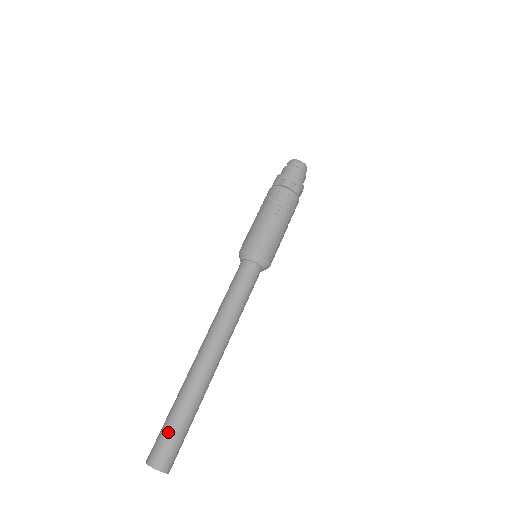
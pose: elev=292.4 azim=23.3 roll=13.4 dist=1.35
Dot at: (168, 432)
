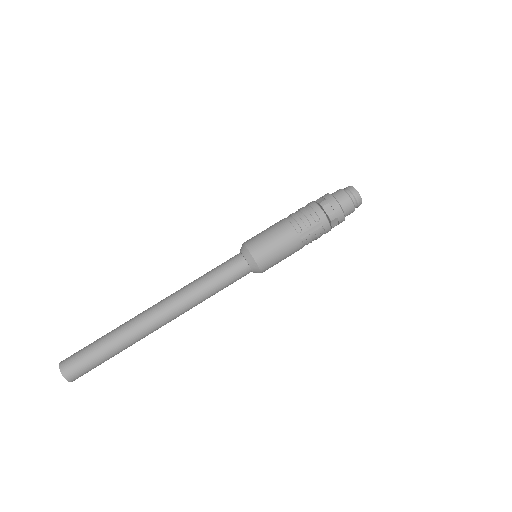
Dot at: (87, 349)
